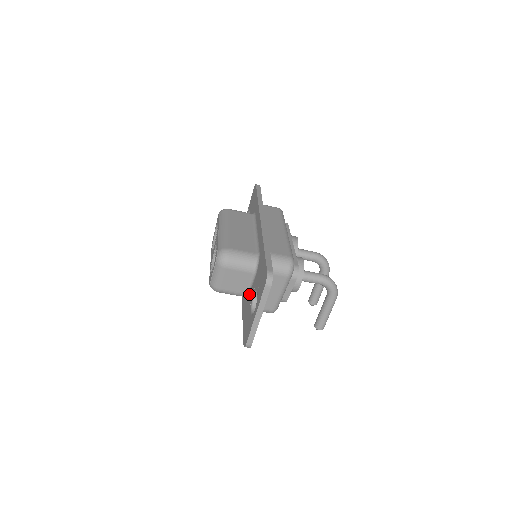
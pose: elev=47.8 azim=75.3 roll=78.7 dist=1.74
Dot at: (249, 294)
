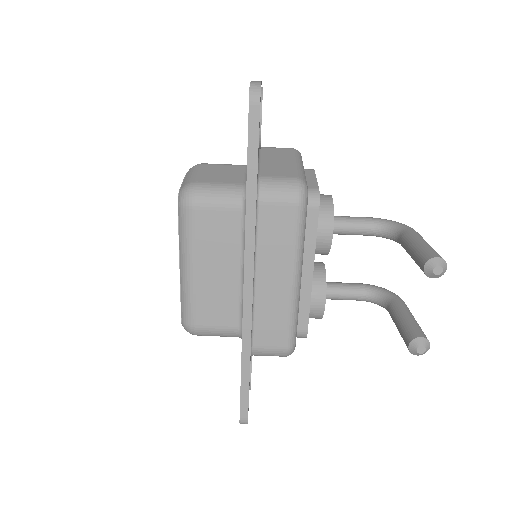
Dot at: occluded
